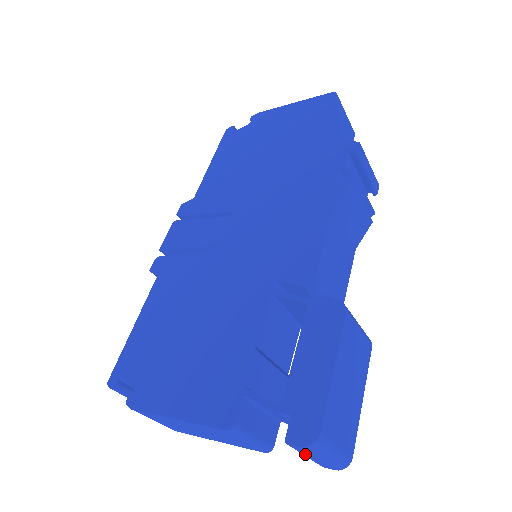
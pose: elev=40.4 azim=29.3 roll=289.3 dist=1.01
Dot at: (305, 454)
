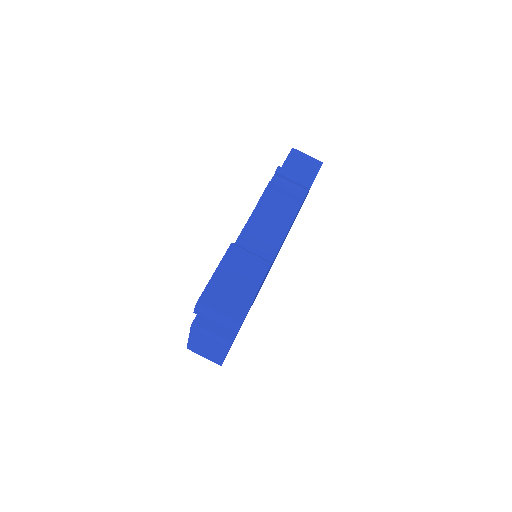
Dot at: (210, 320)
